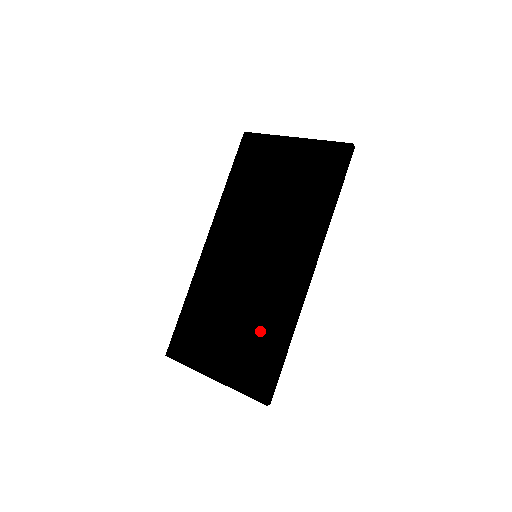
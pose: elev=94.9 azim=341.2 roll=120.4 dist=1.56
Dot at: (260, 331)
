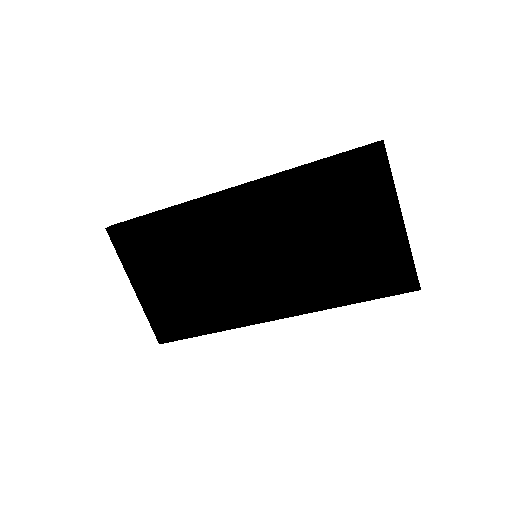
Dot at: (201, 307)
